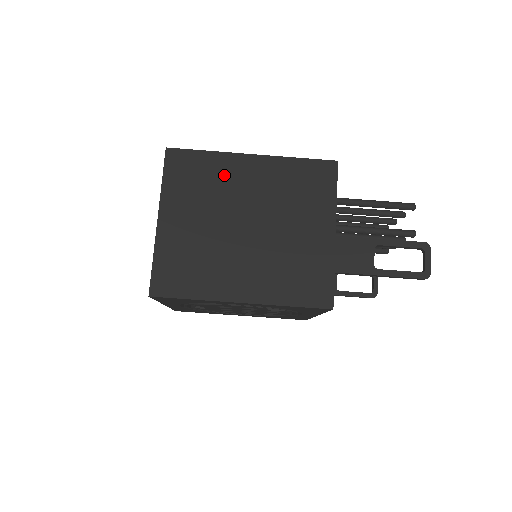
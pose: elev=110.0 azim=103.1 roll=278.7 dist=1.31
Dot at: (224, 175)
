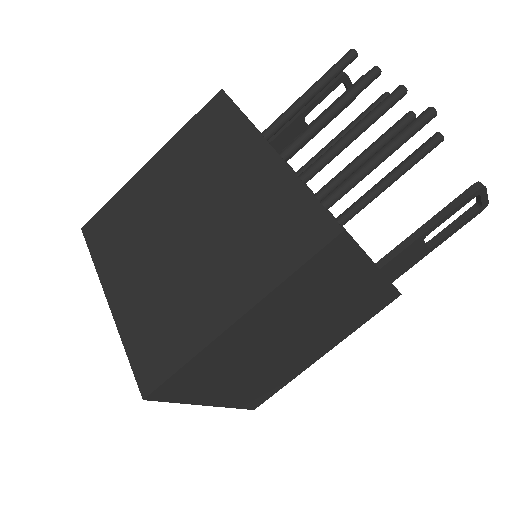
Dot at: (228, 351)
